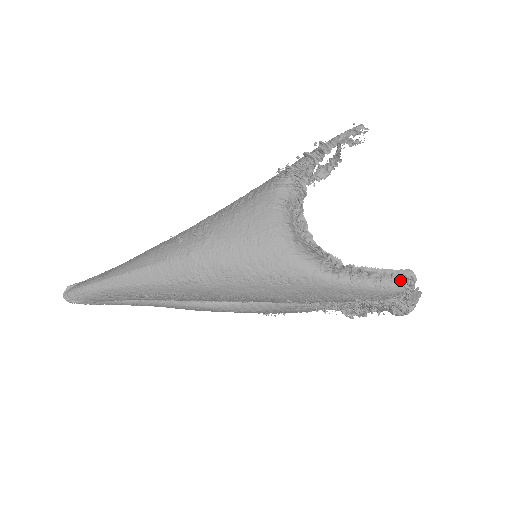
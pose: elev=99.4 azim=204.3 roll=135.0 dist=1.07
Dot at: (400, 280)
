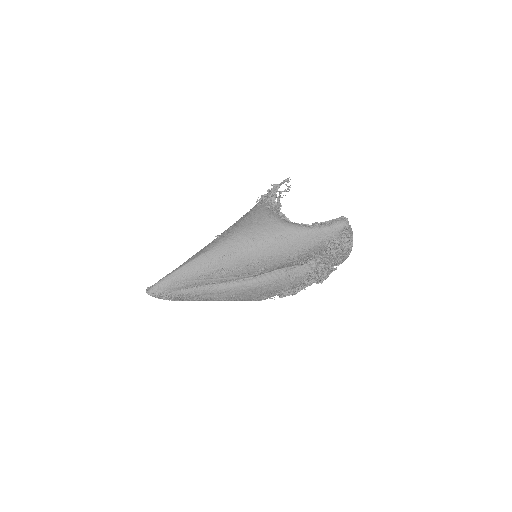
Dot at: (341, 221)
